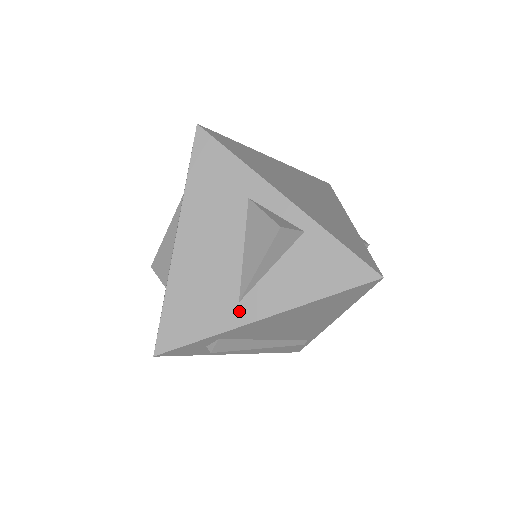
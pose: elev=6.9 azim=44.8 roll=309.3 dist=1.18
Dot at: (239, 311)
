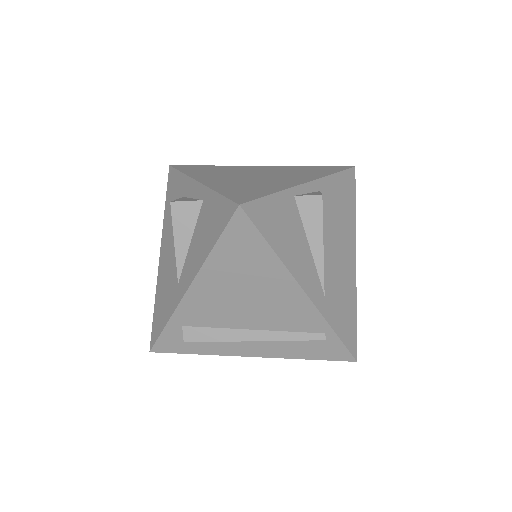
Dot at: (178, 291)
